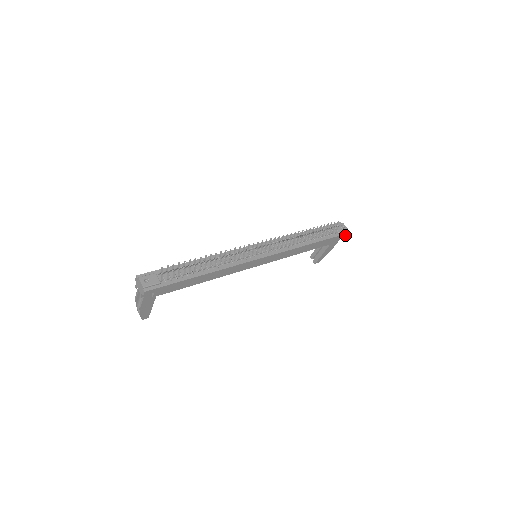
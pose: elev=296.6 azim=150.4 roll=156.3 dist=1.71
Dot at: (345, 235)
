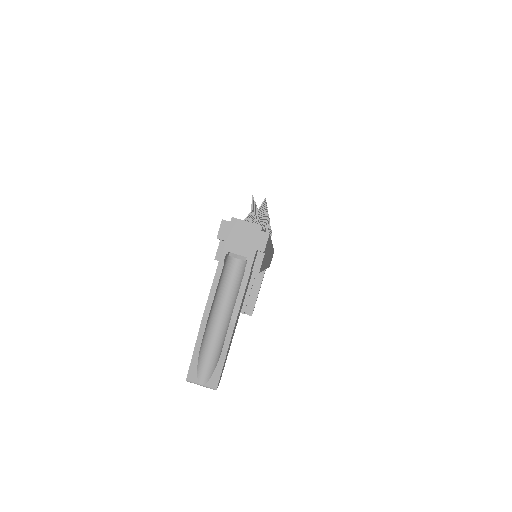
Dot at: occluded
